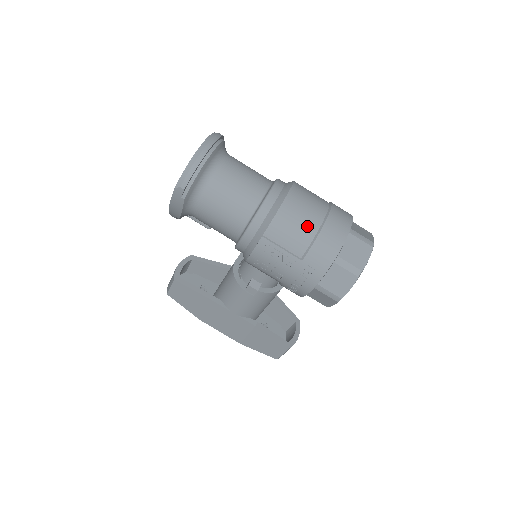
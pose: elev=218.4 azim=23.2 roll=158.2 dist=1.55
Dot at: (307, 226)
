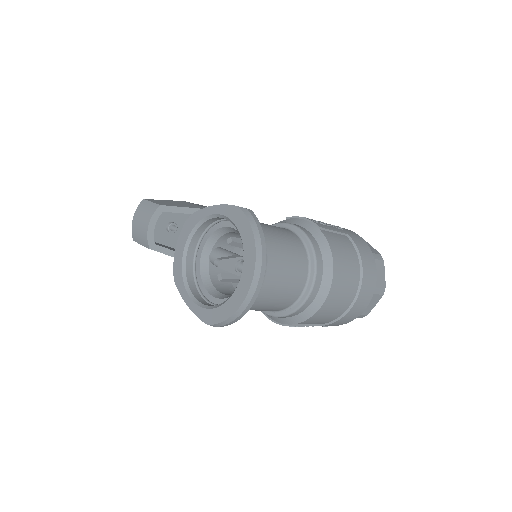
Dot at: (337, 313)
